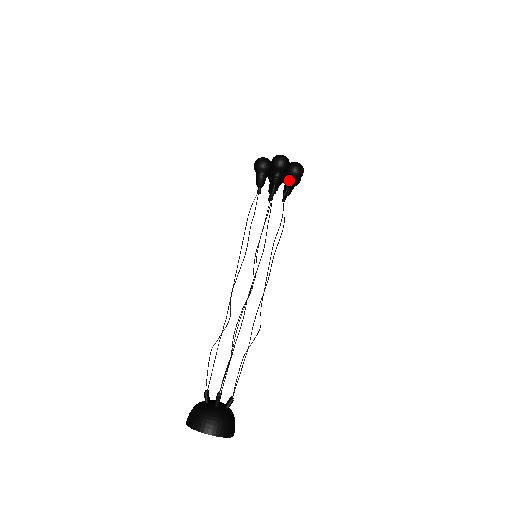
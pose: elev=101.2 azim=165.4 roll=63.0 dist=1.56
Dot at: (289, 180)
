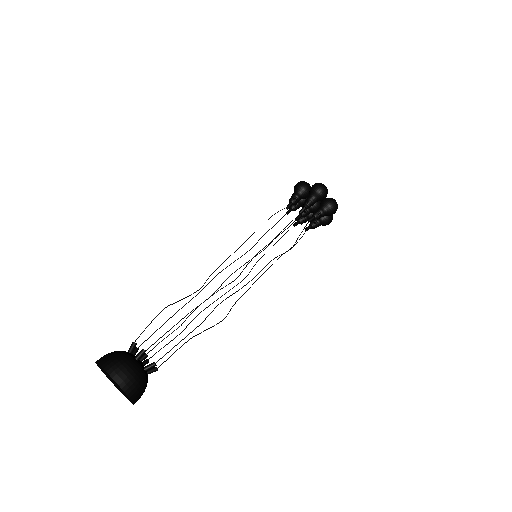
Dot at: (320, 209)
